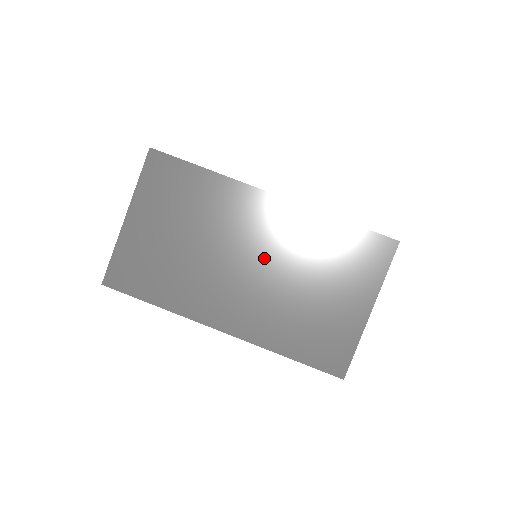
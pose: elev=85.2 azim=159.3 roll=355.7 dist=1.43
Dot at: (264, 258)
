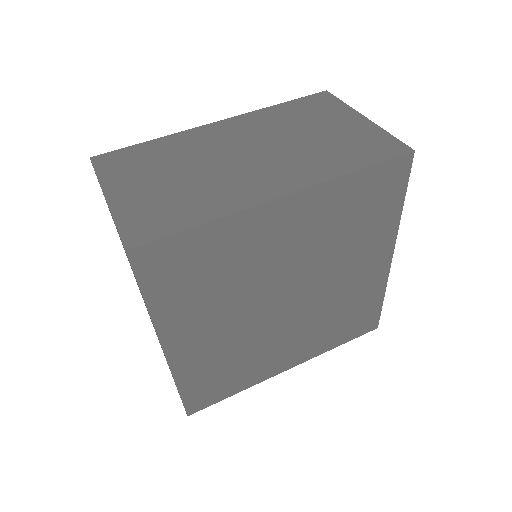
Dot at: (255, 144)
